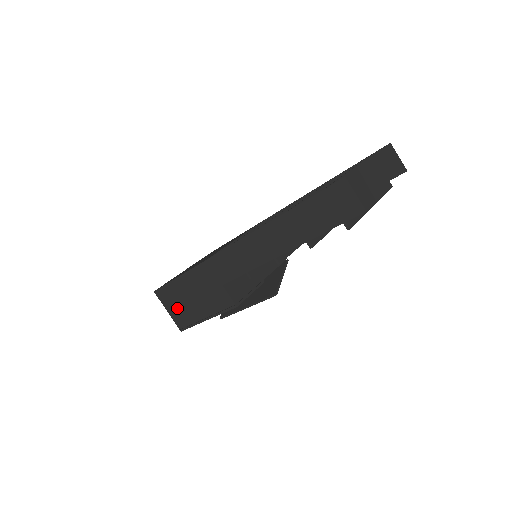
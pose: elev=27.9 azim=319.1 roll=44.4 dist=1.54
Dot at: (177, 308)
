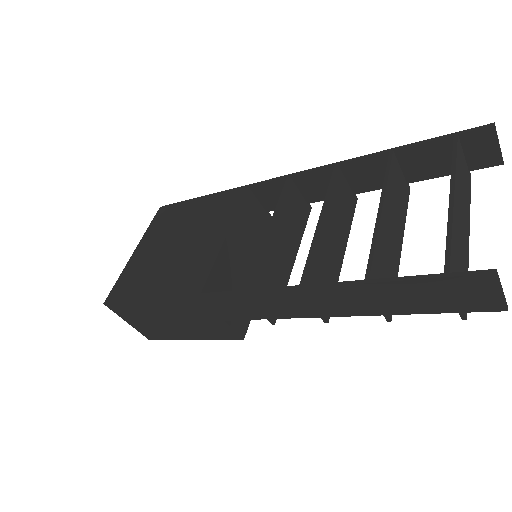
Dot at: (144, 323)
